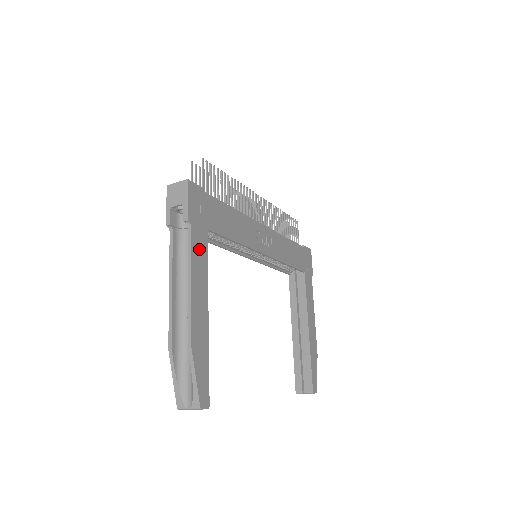
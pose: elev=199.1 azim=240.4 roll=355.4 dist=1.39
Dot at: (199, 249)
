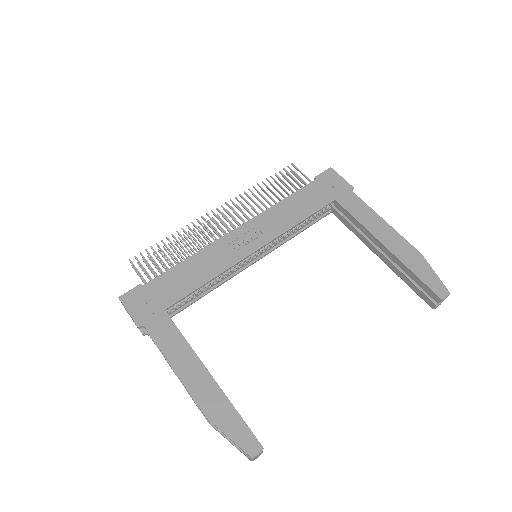
Dot at: (165, 335)
